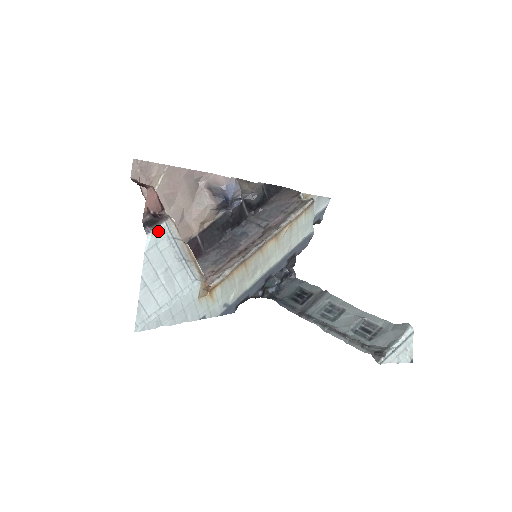
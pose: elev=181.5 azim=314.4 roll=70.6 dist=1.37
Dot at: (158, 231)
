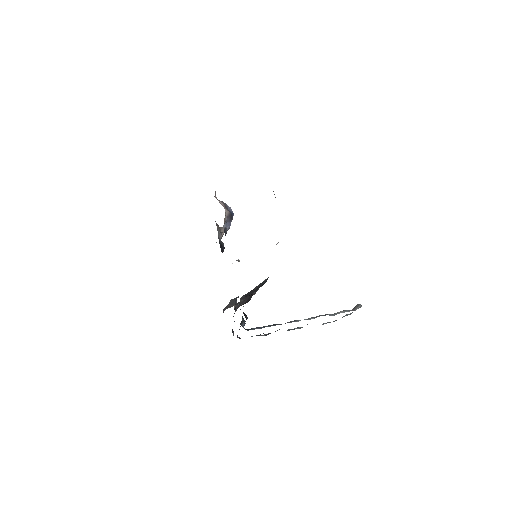
Dot at: occluded
